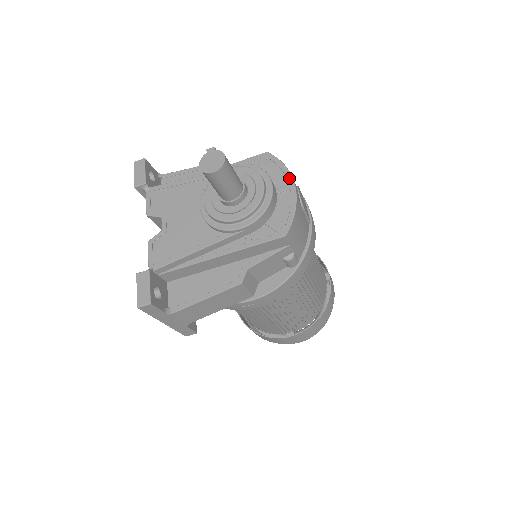
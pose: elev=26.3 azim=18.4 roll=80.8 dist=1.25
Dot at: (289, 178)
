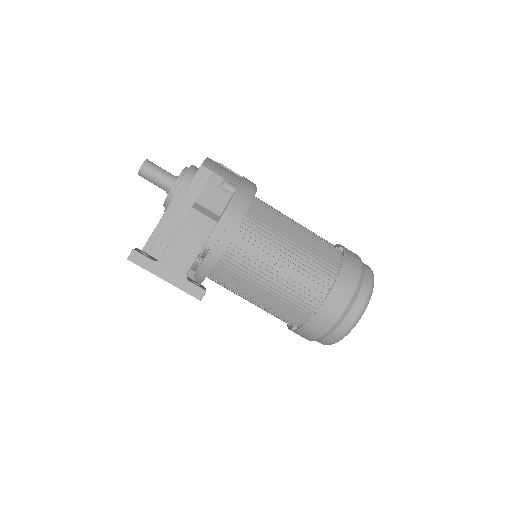
Dot at: occluded
